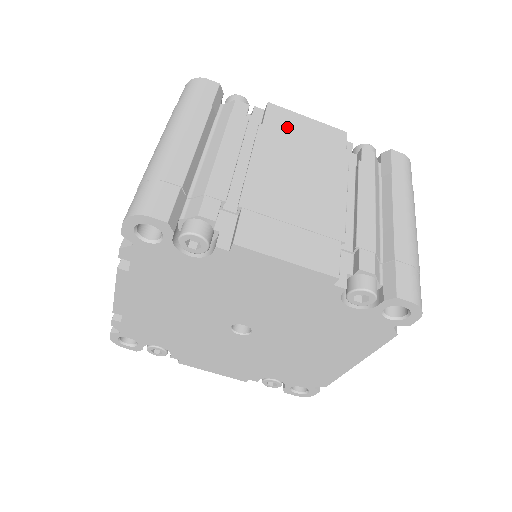
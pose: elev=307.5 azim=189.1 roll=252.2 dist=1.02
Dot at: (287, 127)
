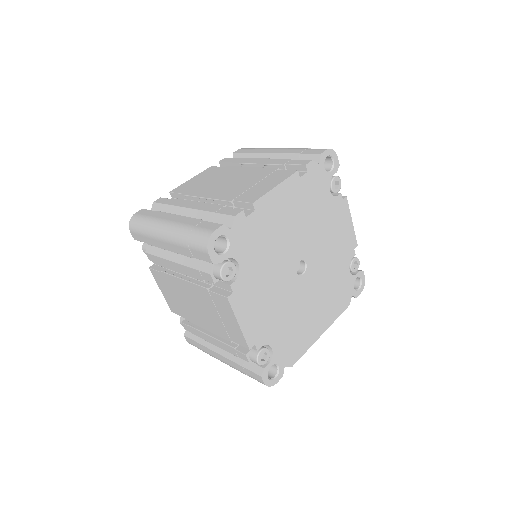
Dot at: occluded
